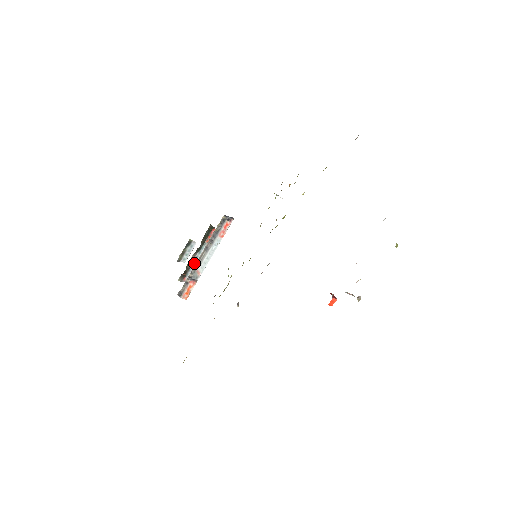
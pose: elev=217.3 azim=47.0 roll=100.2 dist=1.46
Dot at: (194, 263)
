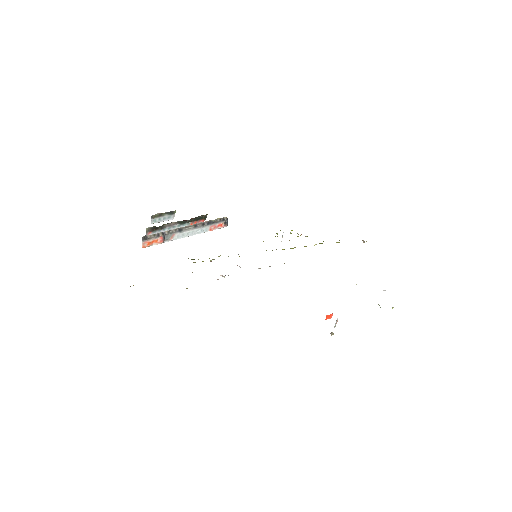
Dot at: (168, 229)
